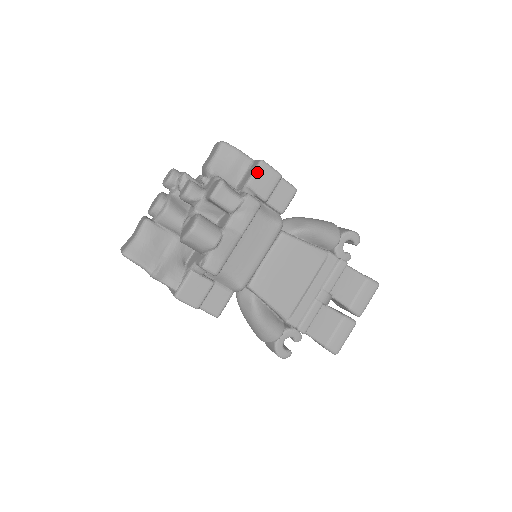
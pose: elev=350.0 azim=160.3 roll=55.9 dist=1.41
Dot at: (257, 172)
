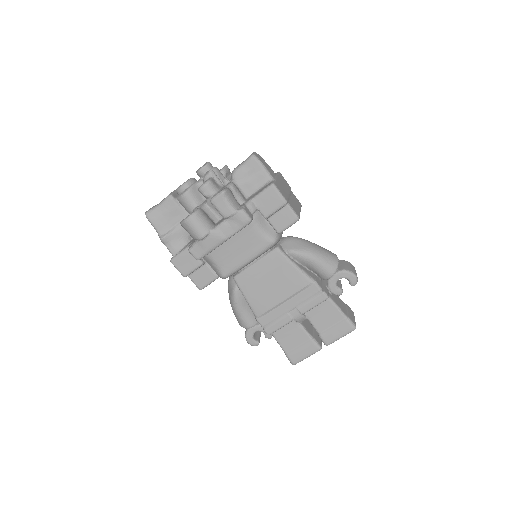
Dot at: (265, 192)
